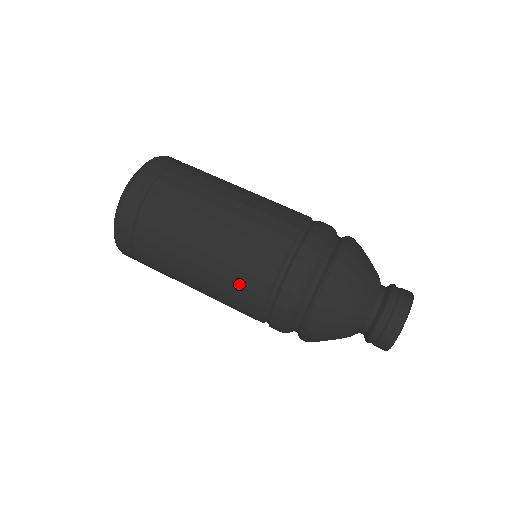
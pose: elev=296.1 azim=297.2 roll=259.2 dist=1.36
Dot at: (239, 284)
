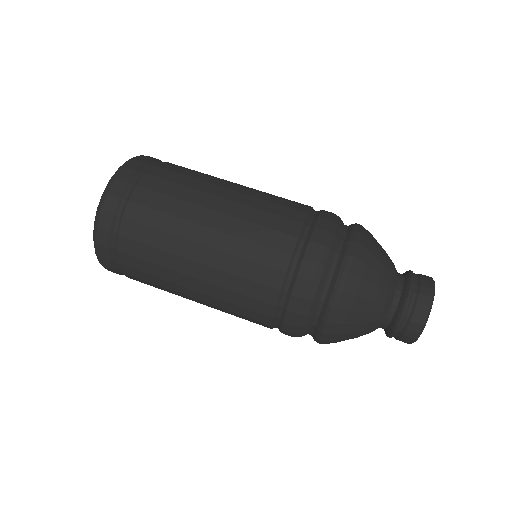
Dot at: (259, 241)
